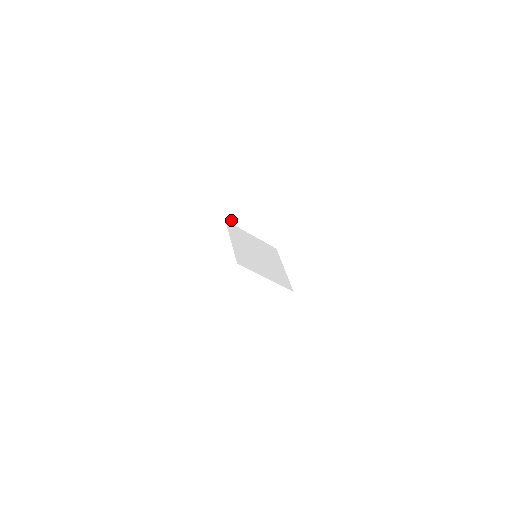
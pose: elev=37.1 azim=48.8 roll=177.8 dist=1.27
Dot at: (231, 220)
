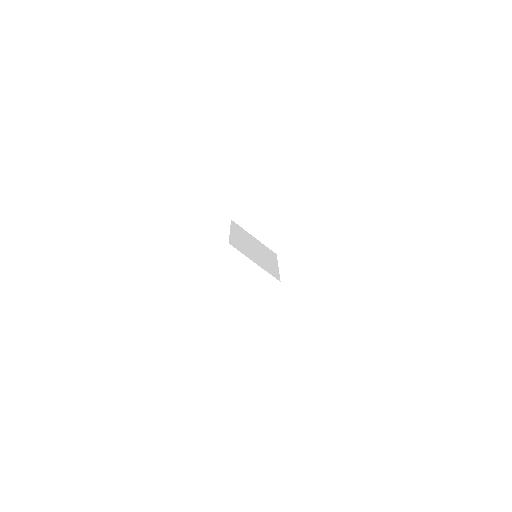
Dot at: (236, 220)
